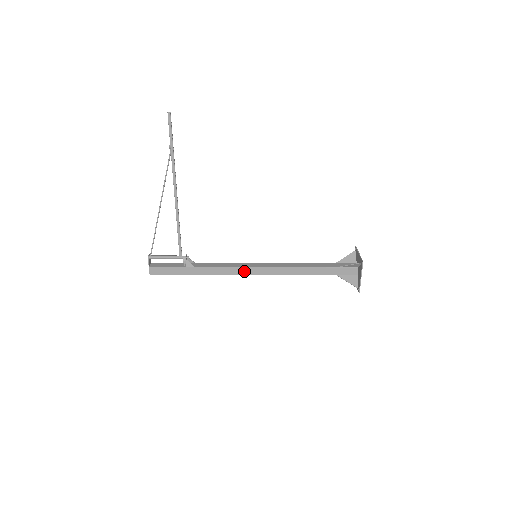
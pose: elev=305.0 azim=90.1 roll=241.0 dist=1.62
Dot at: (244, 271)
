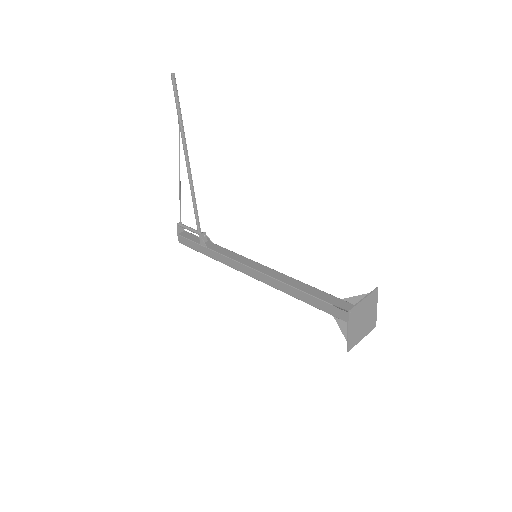
Dot at: (244, 269)
